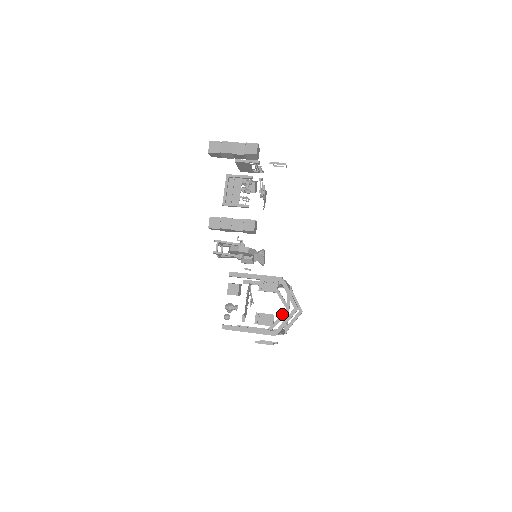
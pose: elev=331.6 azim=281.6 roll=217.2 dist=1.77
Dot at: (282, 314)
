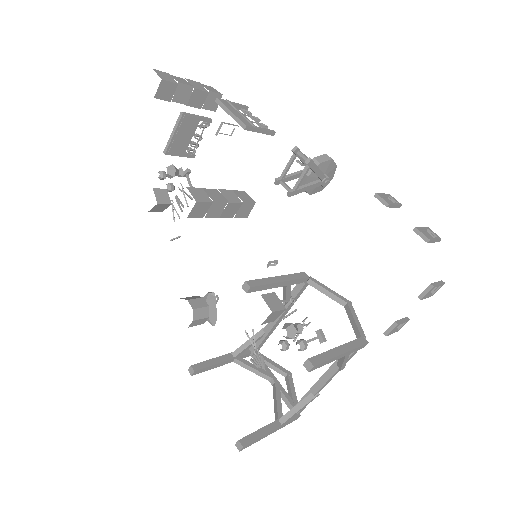
Dot at: (275, 388)
